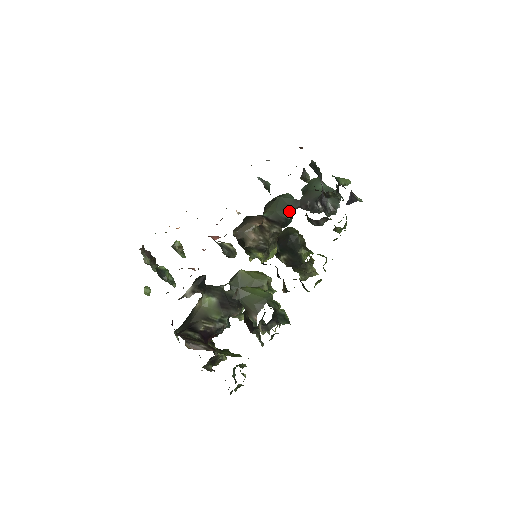
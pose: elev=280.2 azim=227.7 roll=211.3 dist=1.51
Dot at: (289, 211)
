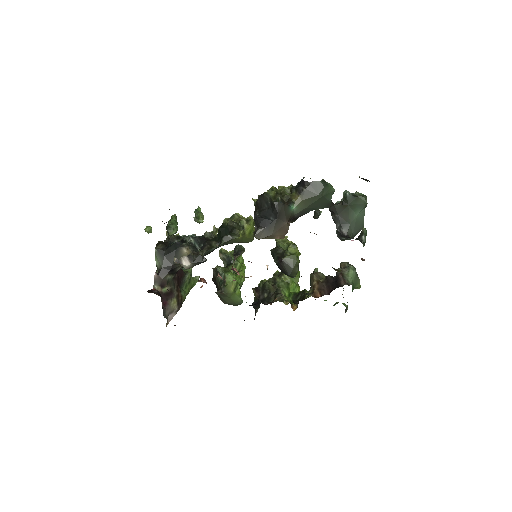
Dot at: (317, 209)
